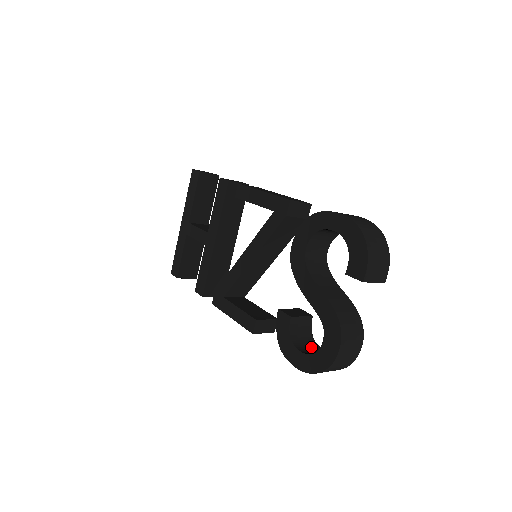
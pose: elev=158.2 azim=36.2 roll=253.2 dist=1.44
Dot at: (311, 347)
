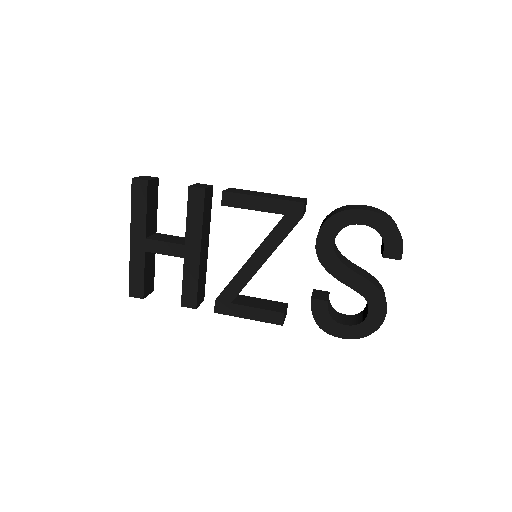
Dot at: (342, 317)
